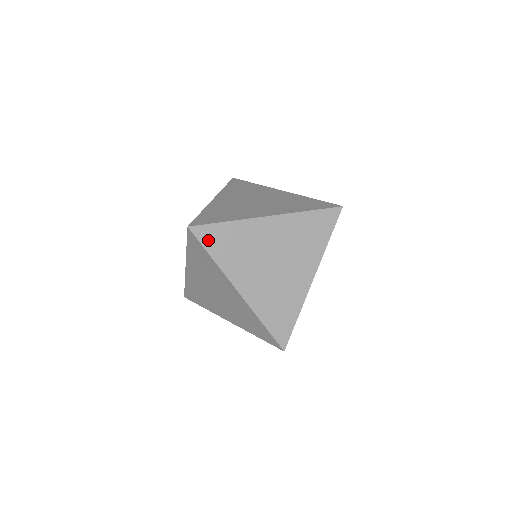
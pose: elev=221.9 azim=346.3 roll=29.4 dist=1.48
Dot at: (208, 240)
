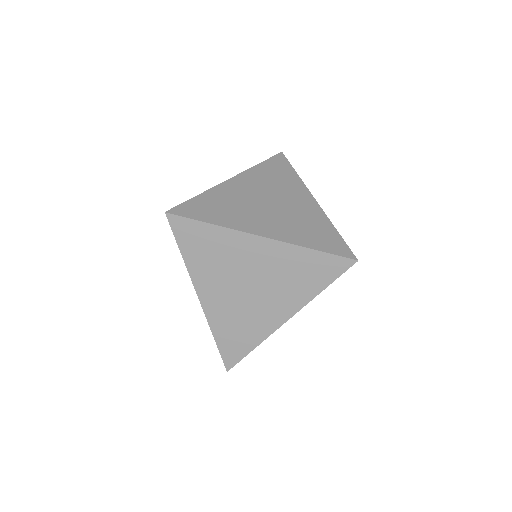
Dot at: (193, 213)
